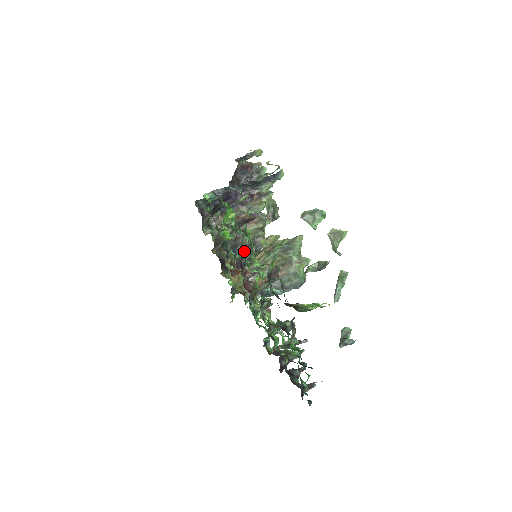
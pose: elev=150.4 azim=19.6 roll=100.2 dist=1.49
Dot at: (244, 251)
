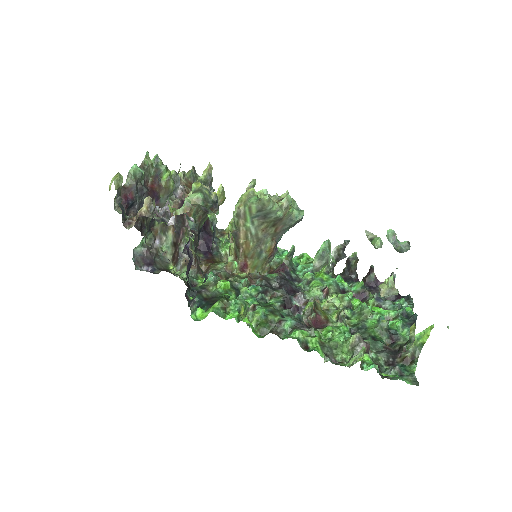
Dot at: occluded
